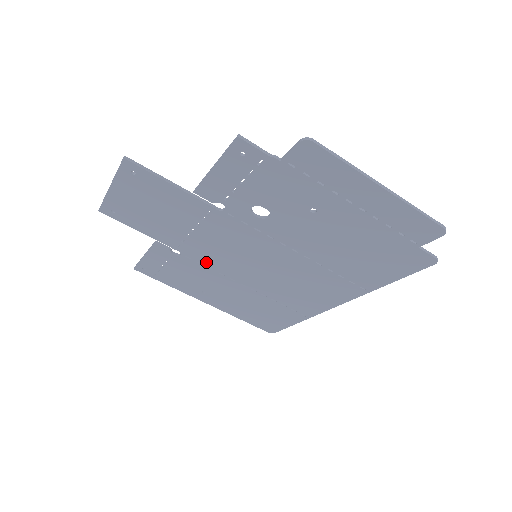
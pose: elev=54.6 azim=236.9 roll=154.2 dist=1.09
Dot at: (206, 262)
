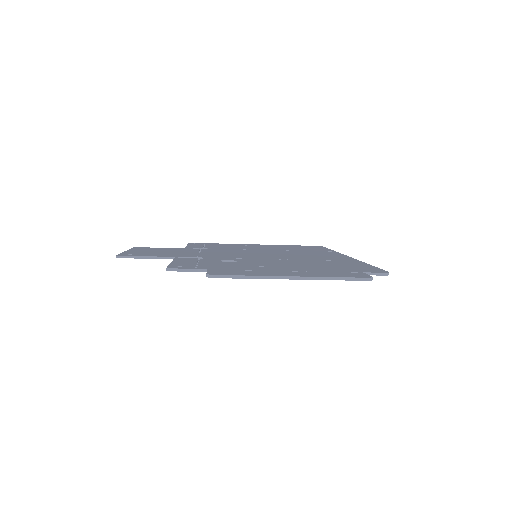
Dot at: occluded
